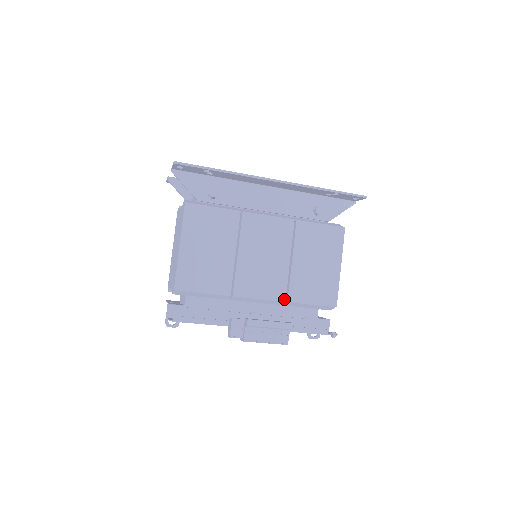
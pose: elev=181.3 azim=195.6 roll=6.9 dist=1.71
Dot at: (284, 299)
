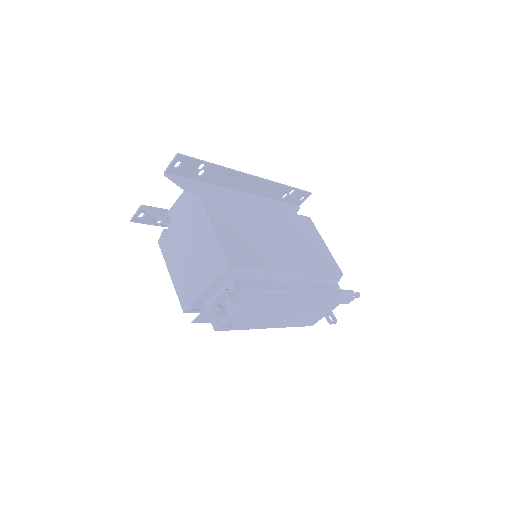
Dot at: (310, 270)
